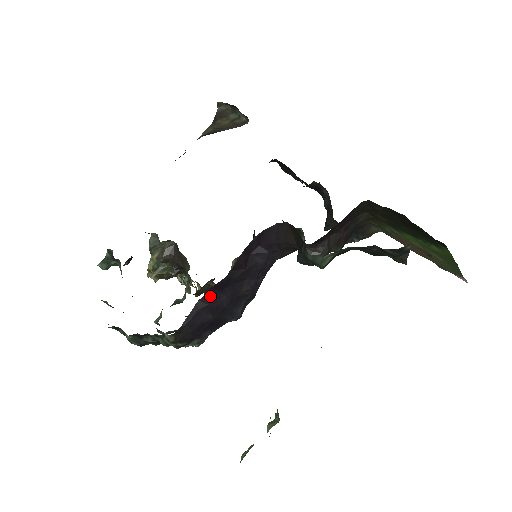
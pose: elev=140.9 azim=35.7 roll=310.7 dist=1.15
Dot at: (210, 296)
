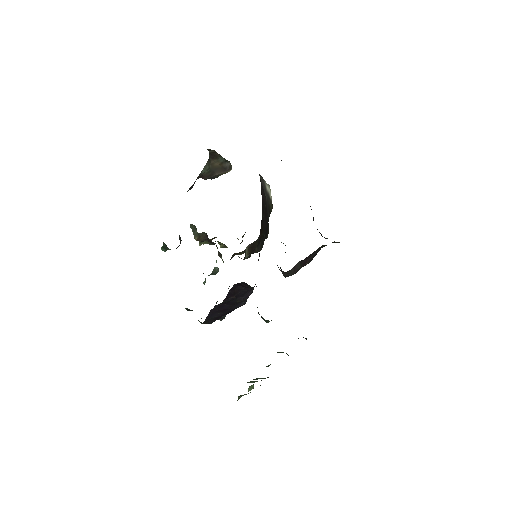
Dot at: (217, 307)
